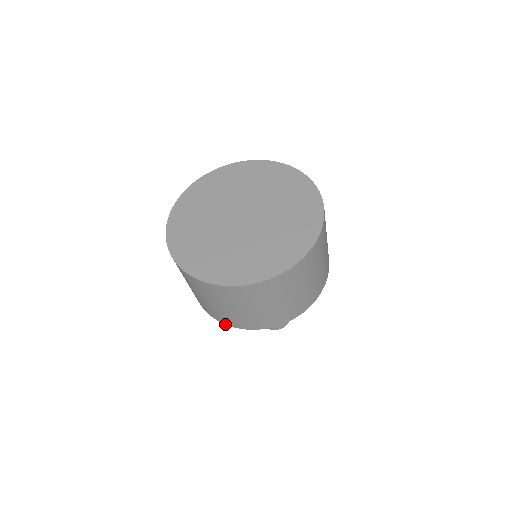
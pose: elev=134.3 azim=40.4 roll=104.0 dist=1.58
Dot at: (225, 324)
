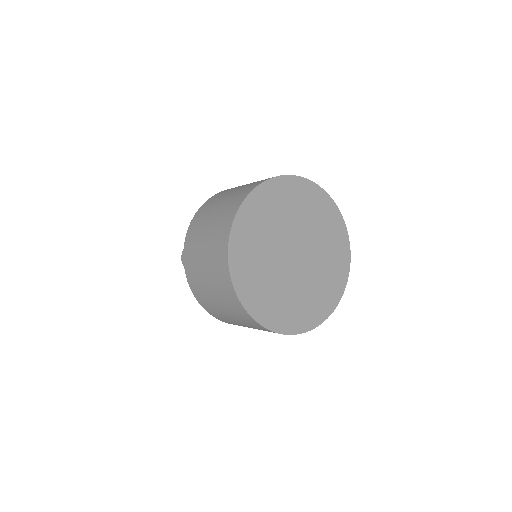
Dot at: (193, 293)
